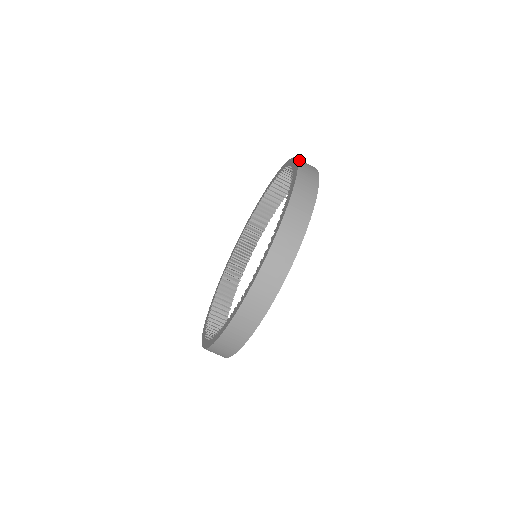
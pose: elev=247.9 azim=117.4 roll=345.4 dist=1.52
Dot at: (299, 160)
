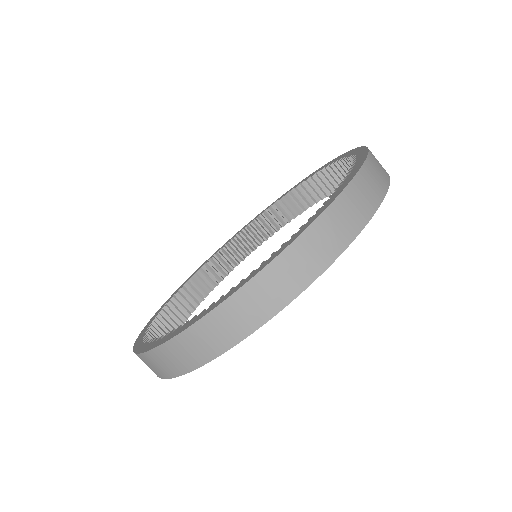
Dot at: (370, 154)
